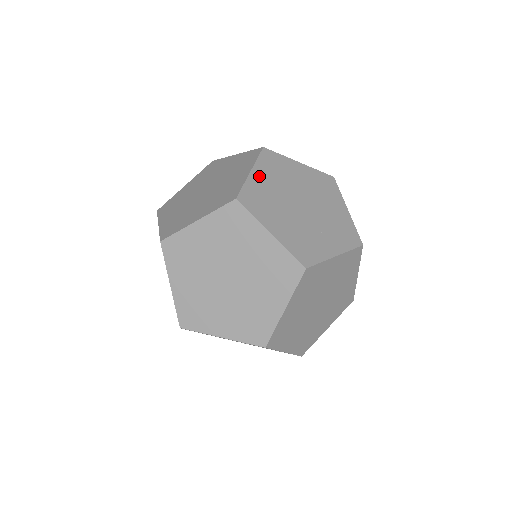
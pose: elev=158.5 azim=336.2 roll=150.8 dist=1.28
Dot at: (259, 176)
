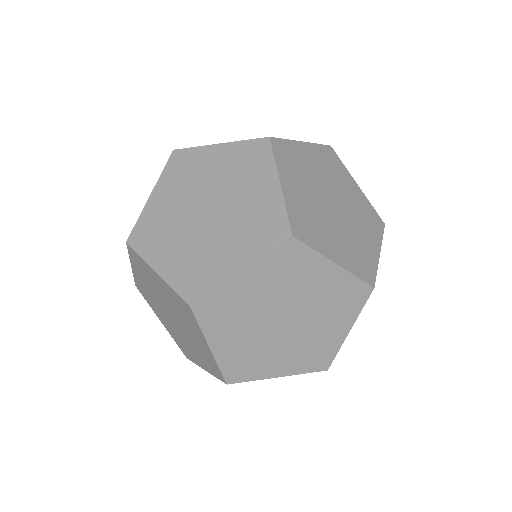
Dot at: (248, 280)
